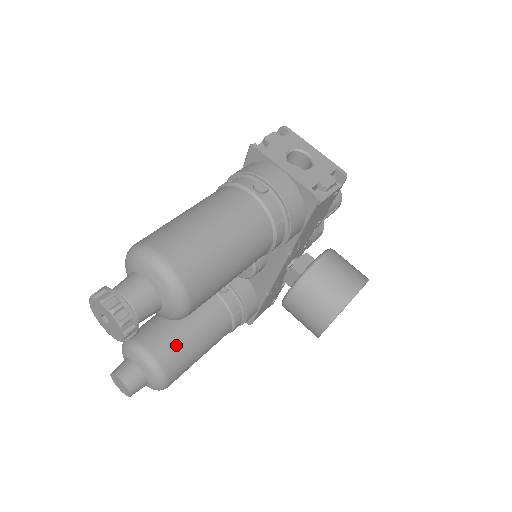
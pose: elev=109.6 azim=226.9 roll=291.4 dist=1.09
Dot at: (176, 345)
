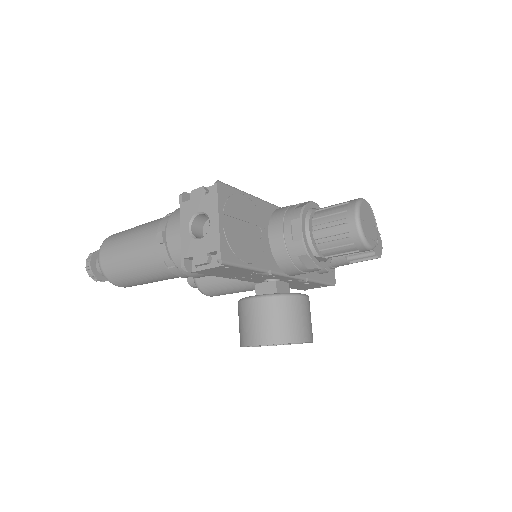
Dot at: (209, 279)
